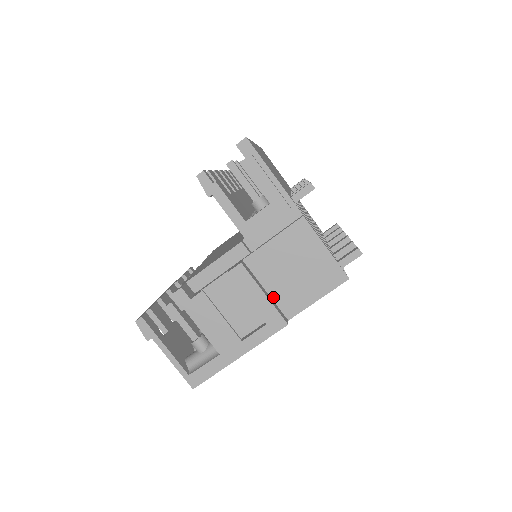
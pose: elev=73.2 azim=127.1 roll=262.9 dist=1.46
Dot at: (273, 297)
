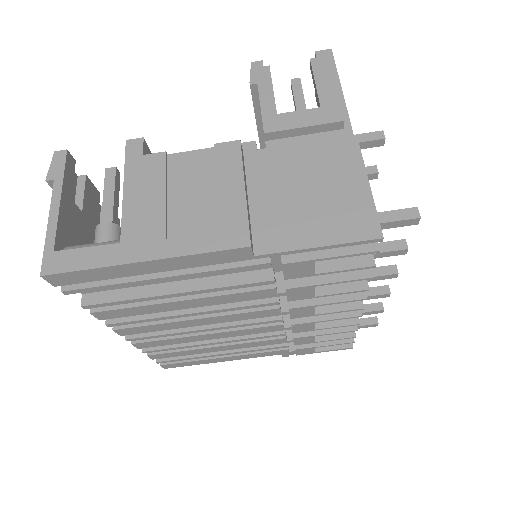
Dot at: (253, 213)
